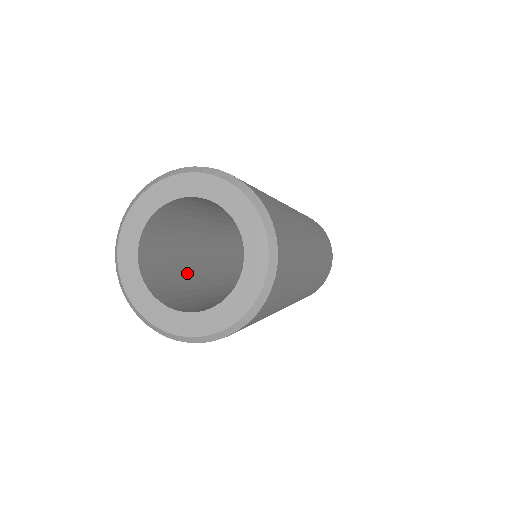
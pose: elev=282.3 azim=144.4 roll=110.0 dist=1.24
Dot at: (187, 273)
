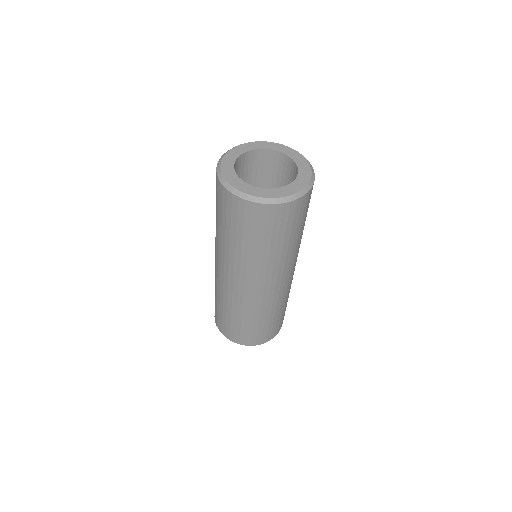
Dot at: occluded
